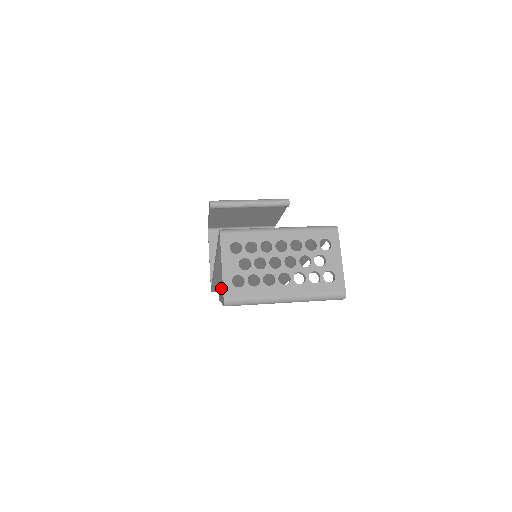
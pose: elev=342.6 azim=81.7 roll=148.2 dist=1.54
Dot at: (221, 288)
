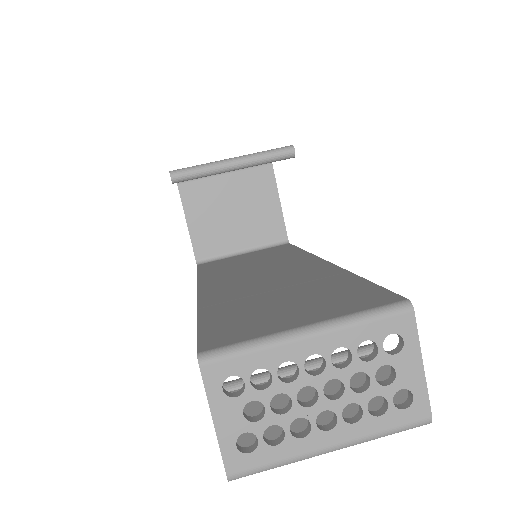
Dot at: occluded
